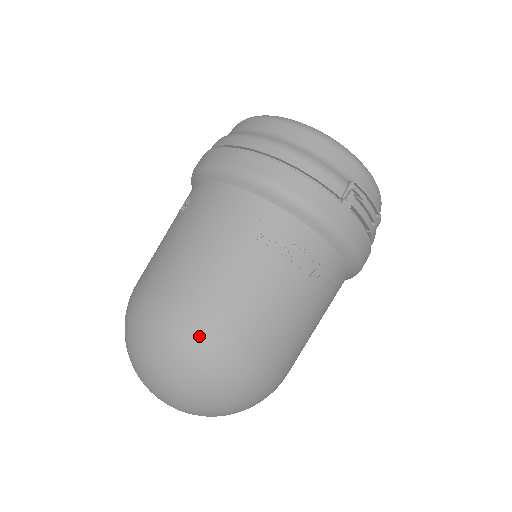
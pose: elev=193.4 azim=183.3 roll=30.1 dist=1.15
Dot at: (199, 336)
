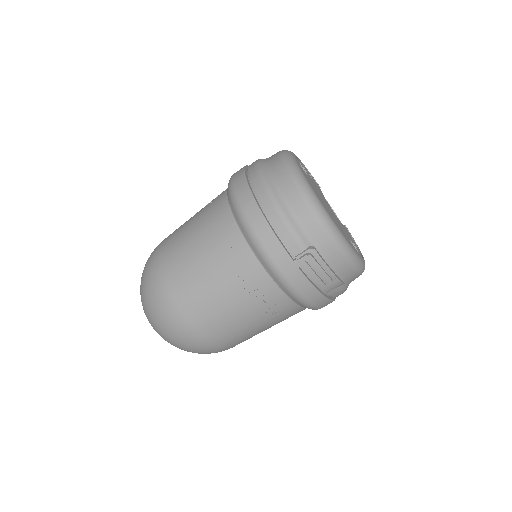
Dot at: (163, 298)
